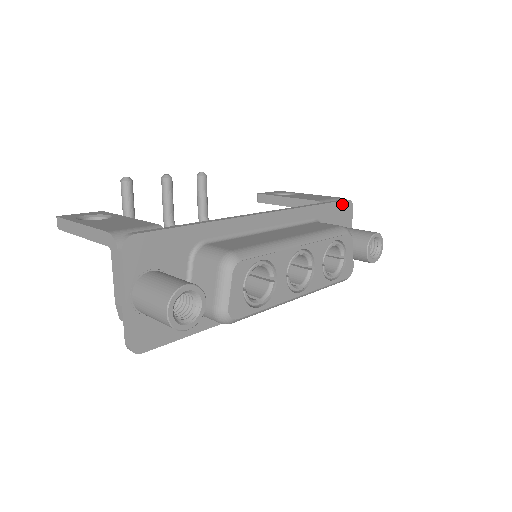
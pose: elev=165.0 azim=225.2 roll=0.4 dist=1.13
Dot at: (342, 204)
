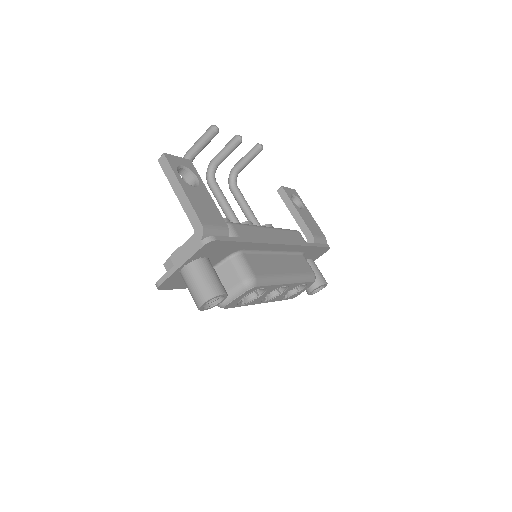
Dot at: (324, 248)
